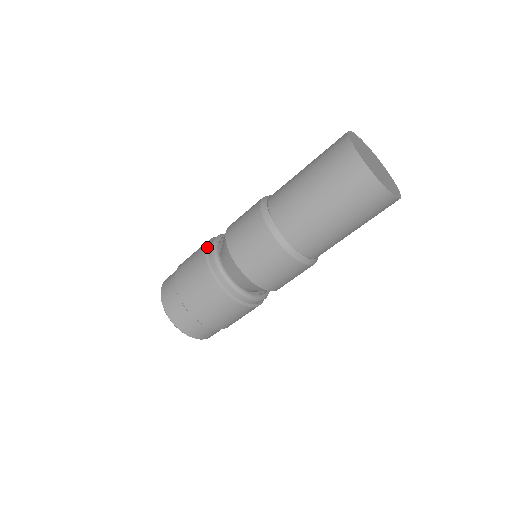
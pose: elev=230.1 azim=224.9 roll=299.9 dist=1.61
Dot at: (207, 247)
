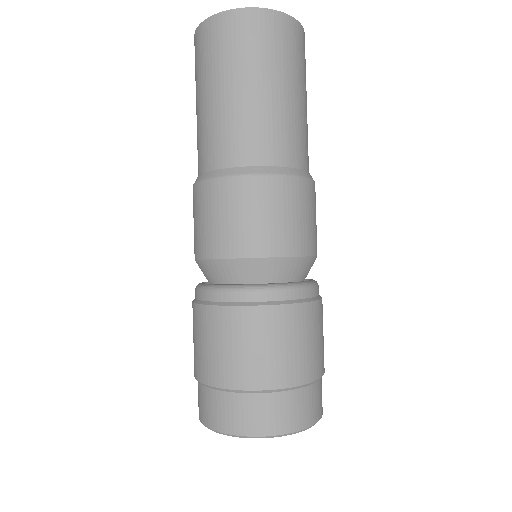
Dot at: occluded
